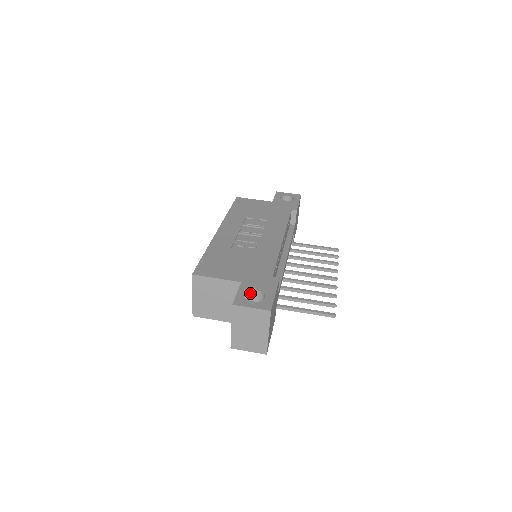
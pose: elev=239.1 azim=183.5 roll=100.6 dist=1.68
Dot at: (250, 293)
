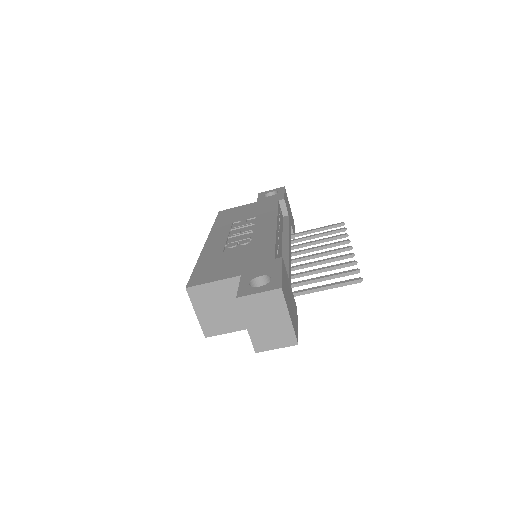
Dot at: (254, 282)
